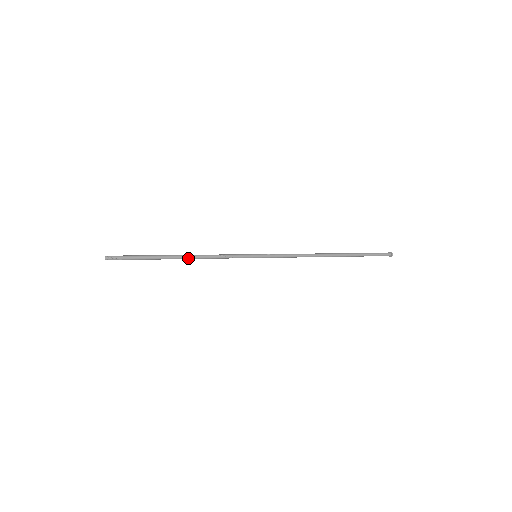
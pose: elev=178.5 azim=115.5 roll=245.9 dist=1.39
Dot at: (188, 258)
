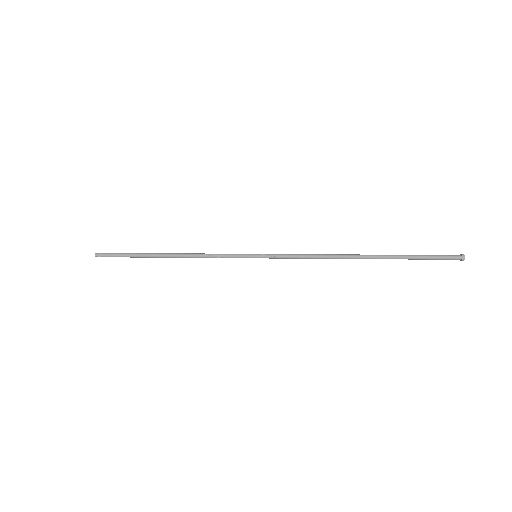
Dot at: (176, 257)
